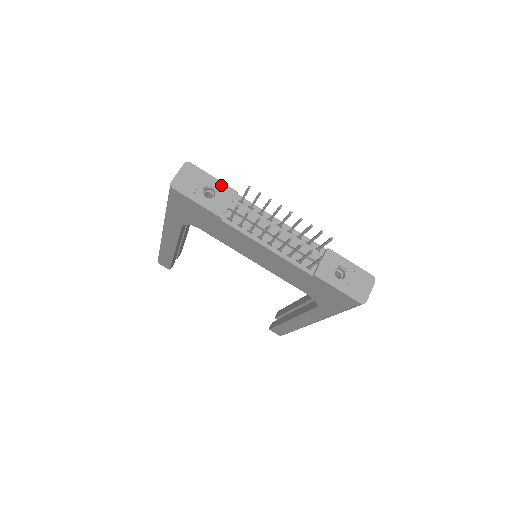
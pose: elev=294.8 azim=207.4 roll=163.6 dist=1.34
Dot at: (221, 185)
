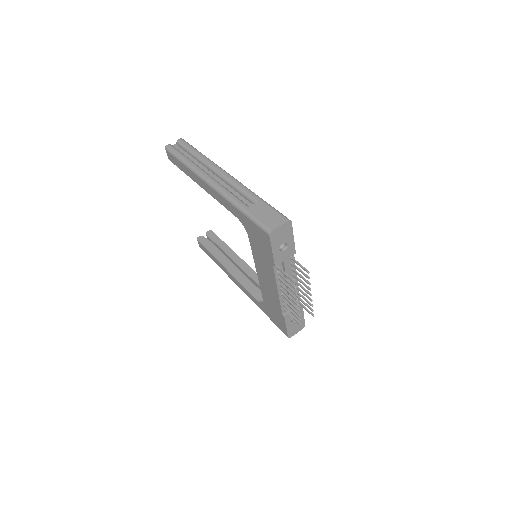
Dot at: (292, 245)
